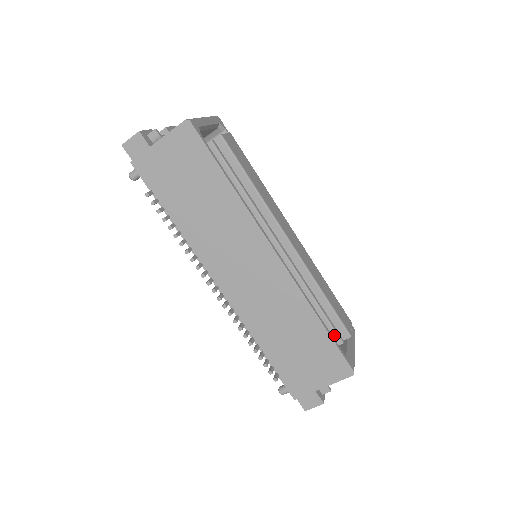
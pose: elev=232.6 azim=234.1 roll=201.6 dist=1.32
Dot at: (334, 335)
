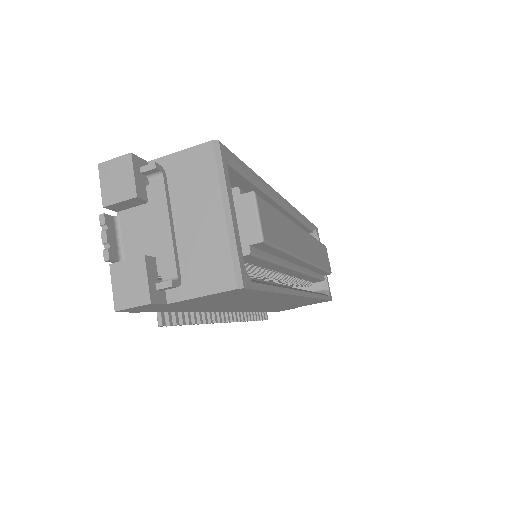
Dot at: (319, 280)
